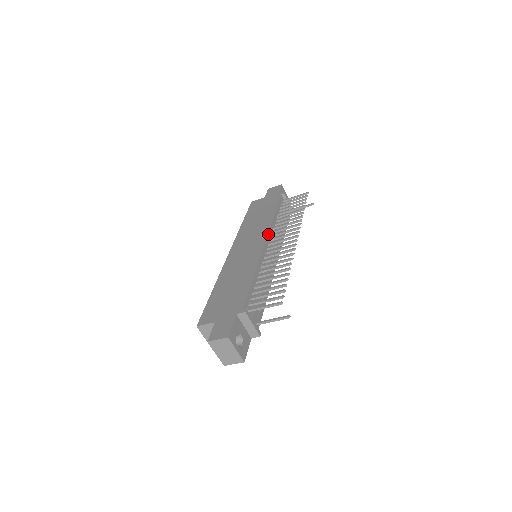
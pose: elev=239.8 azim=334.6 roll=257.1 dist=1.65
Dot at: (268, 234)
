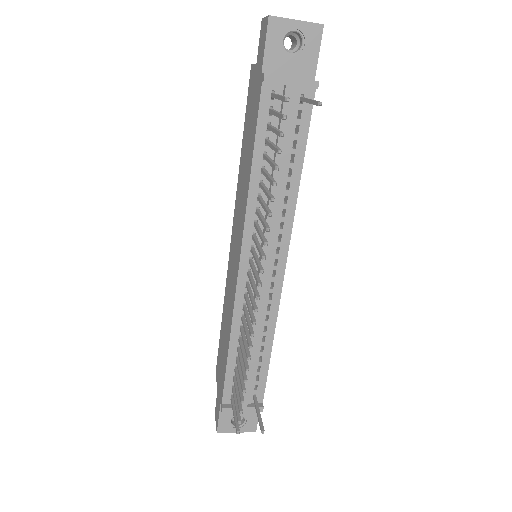
Dot at: (243, 243)
